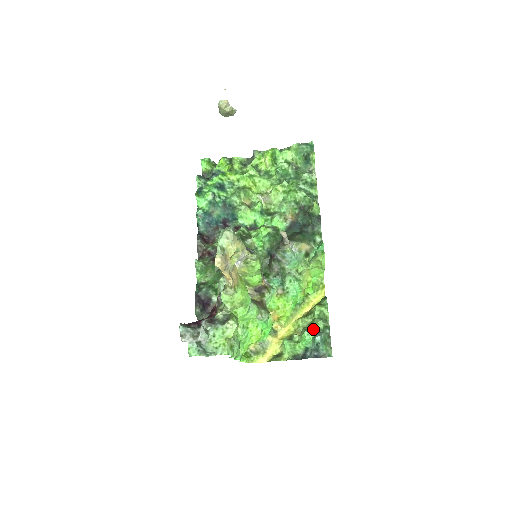
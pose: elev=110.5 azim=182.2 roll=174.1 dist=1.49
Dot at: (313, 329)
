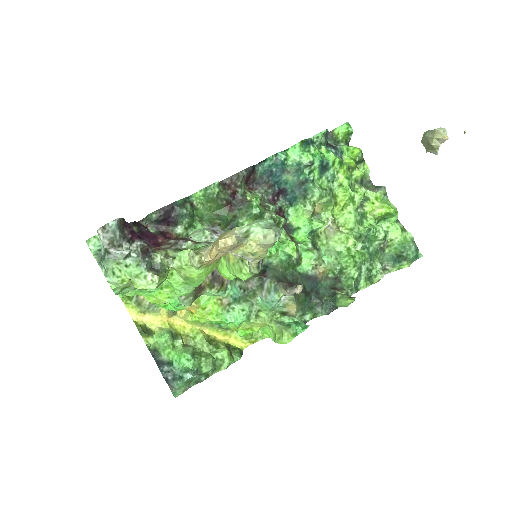
Dot at: (198, 362)
